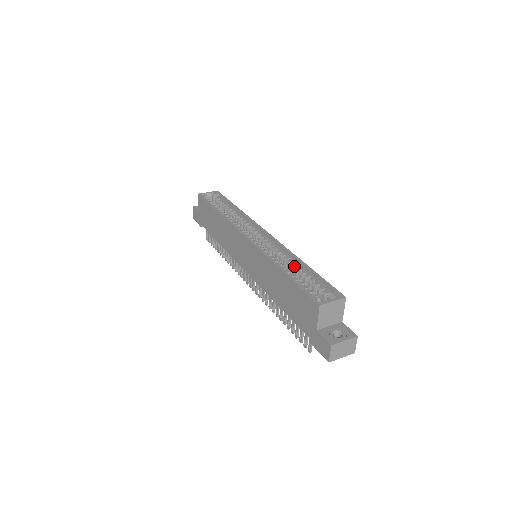
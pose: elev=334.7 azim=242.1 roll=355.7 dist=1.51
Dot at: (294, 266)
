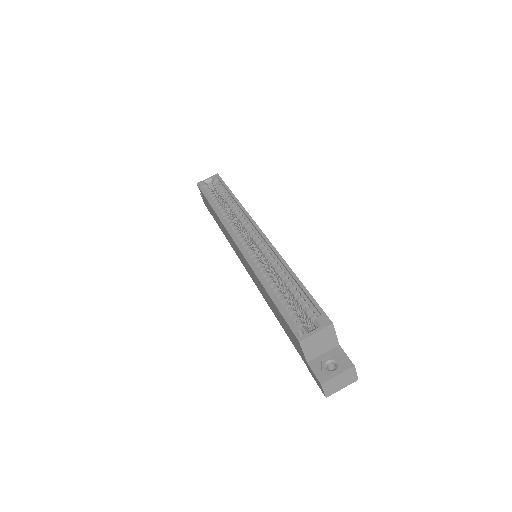
Dot at: (283, 278)
